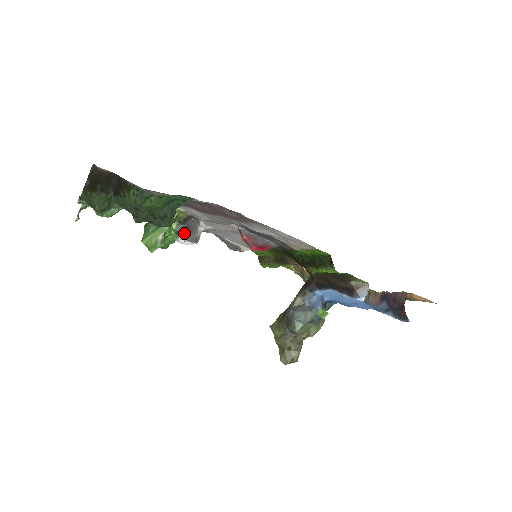
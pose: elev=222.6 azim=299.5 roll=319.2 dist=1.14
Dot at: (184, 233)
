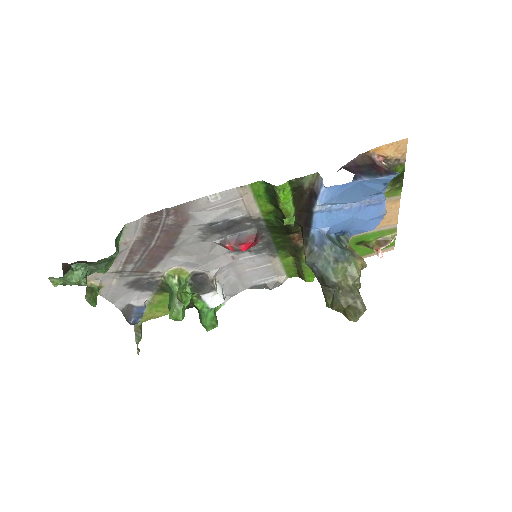
Dot at: (199, 290)
